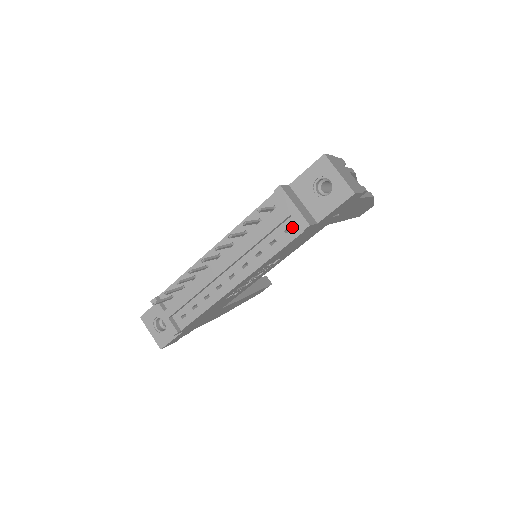
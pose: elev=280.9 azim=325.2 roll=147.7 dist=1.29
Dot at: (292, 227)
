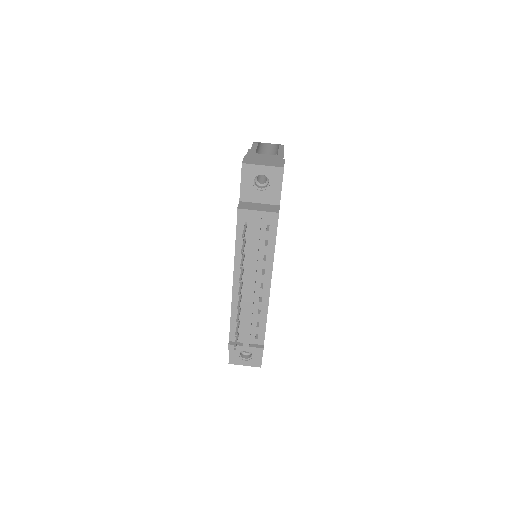
Dot at: (269, 224)
